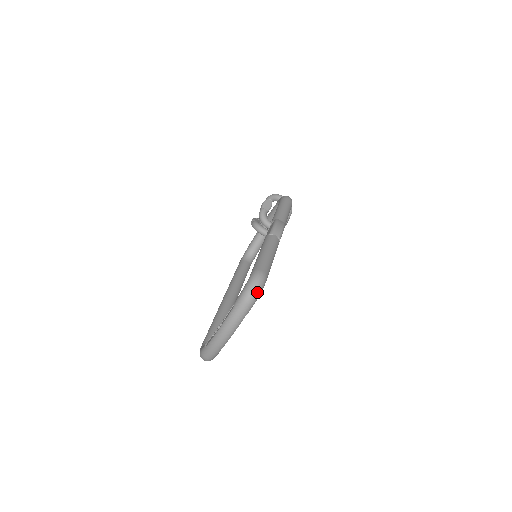
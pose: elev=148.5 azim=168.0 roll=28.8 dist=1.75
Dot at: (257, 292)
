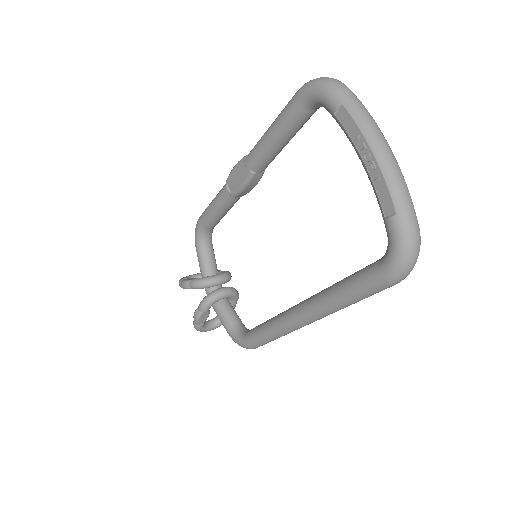
Dot at: occluded
